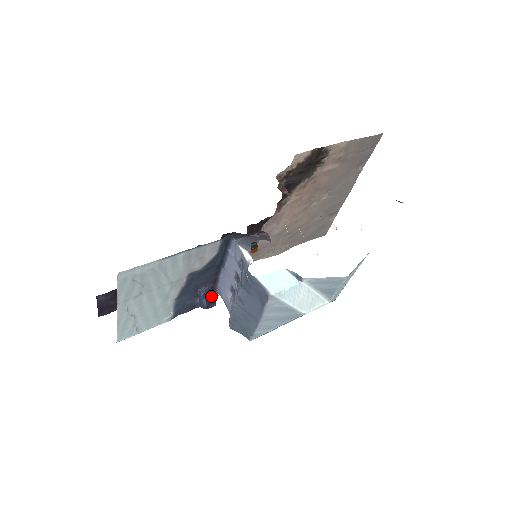
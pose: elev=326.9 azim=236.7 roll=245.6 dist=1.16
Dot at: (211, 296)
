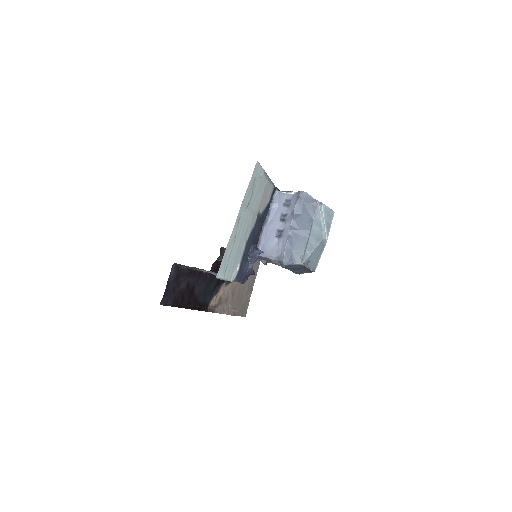
Dot at: occluded
